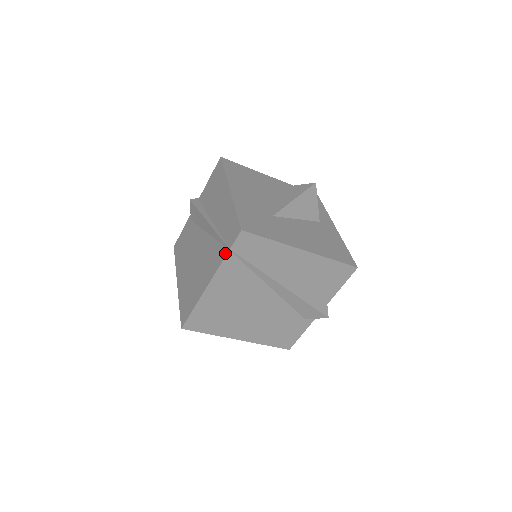
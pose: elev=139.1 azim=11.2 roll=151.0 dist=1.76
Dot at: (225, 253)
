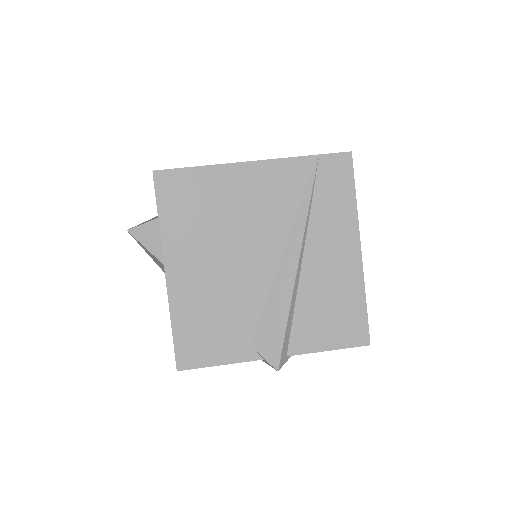
Dot at: (307, 156)
